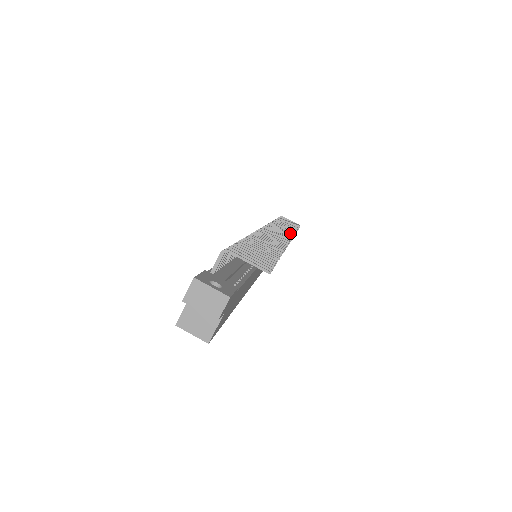
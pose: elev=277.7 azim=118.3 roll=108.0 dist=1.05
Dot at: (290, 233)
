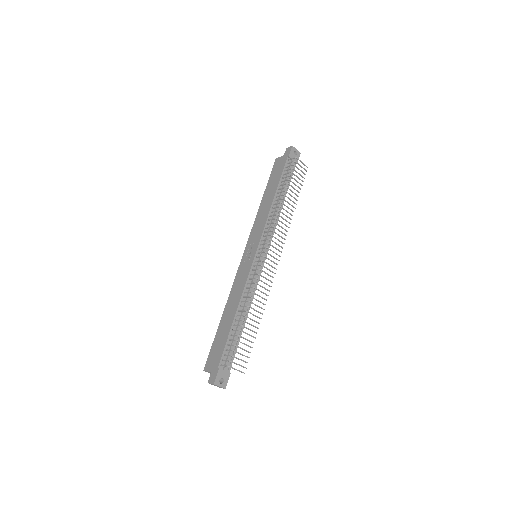
Dot at: (285, 235)
